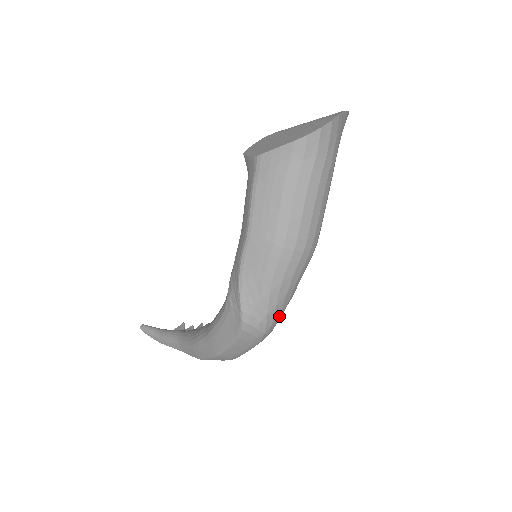
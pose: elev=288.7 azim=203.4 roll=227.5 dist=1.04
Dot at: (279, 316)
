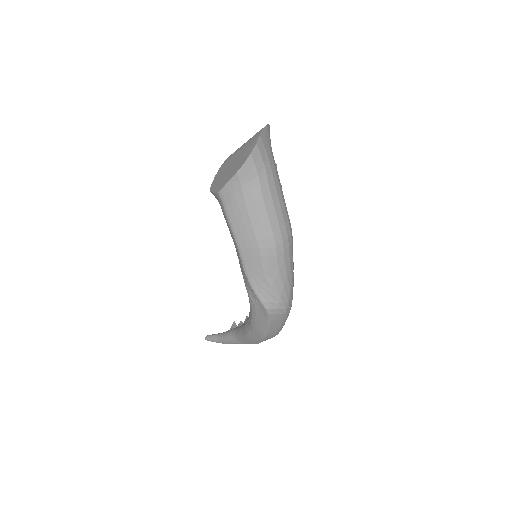
Dot at: (291, 292)
